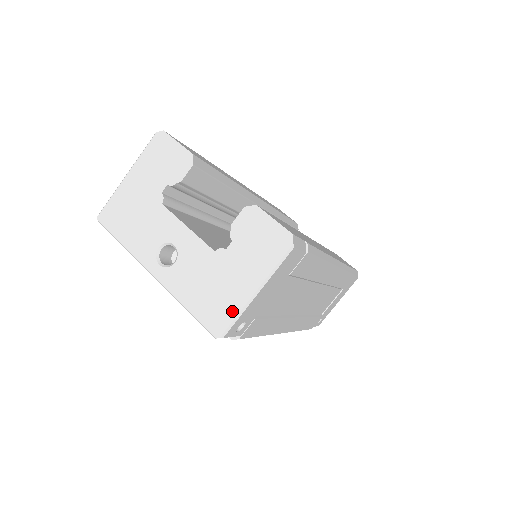
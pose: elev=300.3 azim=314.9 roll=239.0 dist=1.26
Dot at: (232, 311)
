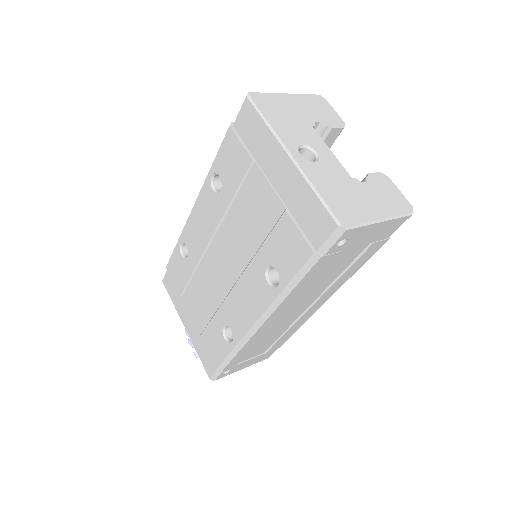
Dot at: (360, 218)
